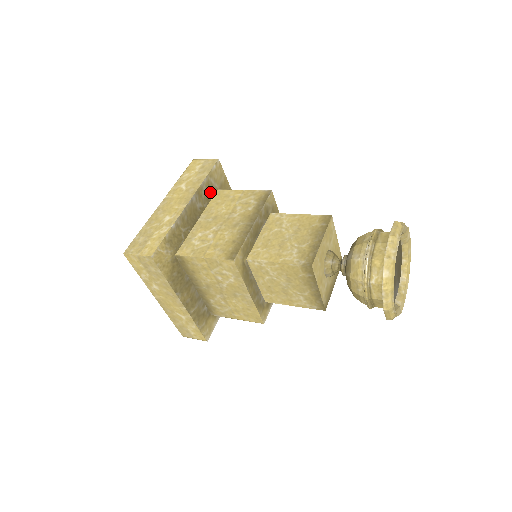
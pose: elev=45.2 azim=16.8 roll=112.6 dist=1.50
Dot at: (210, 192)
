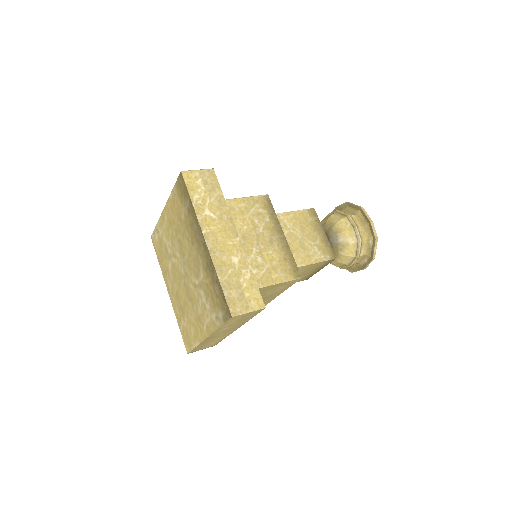
Dot at: occluded
